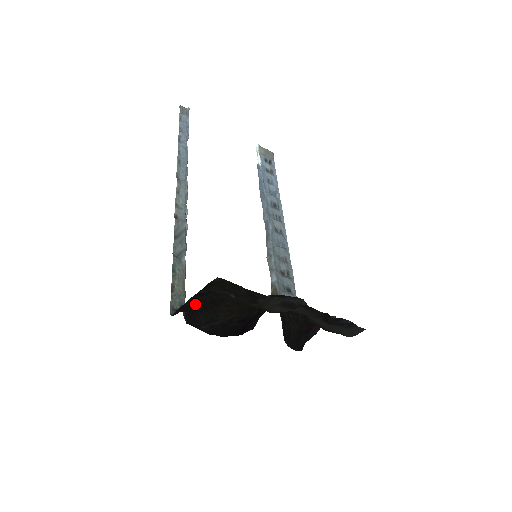
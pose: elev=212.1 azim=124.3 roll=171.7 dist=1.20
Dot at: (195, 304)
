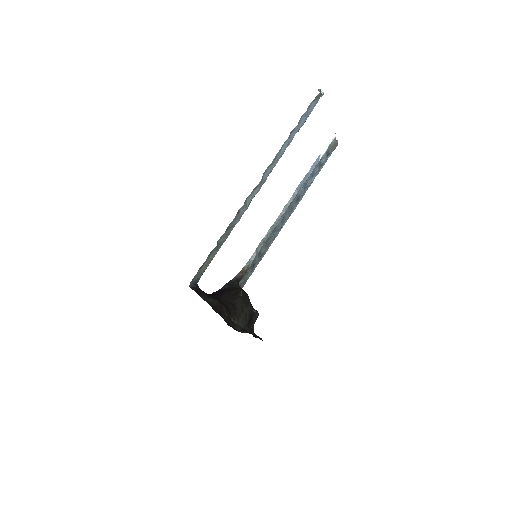
Dot at: (206, 294)
